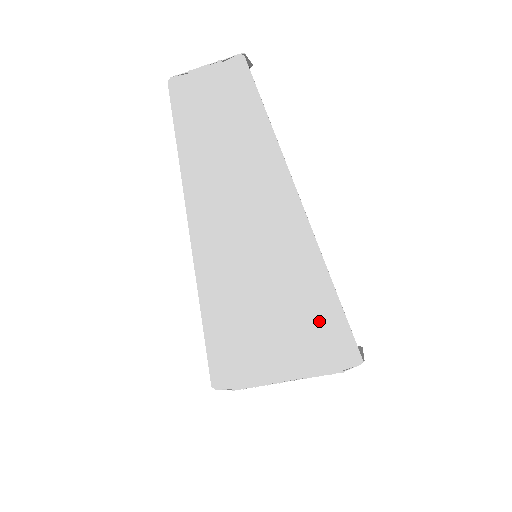
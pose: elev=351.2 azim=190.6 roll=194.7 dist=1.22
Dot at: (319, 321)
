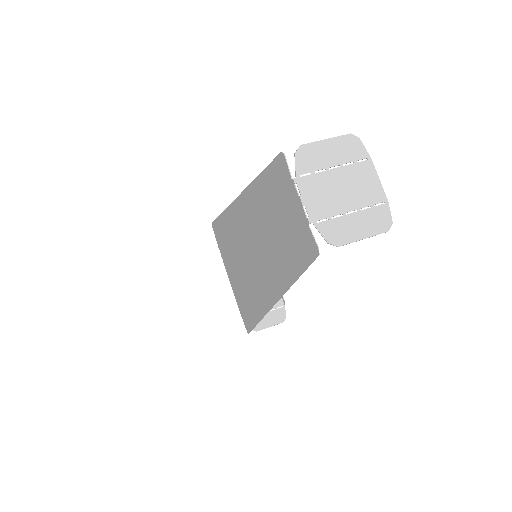
Dot at: (248, 307)
